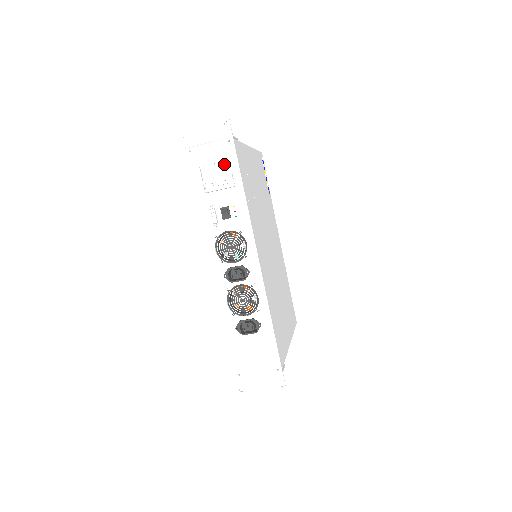
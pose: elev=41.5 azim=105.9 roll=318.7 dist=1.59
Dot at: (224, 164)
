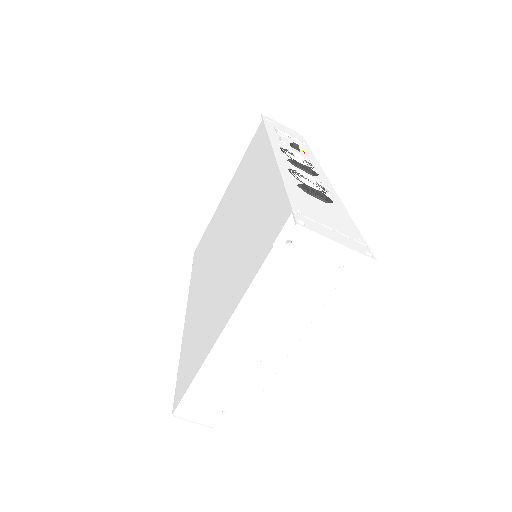
Dot at: occluded
